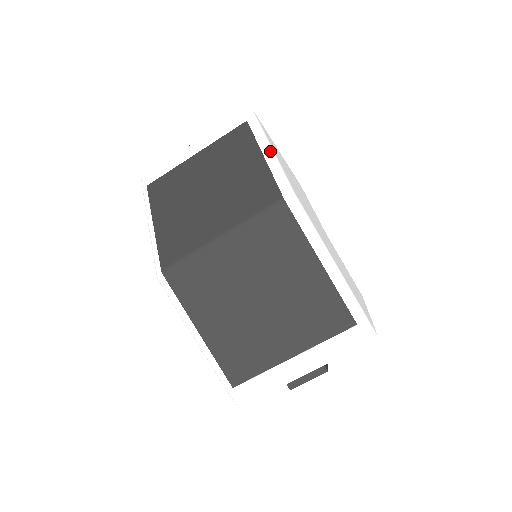
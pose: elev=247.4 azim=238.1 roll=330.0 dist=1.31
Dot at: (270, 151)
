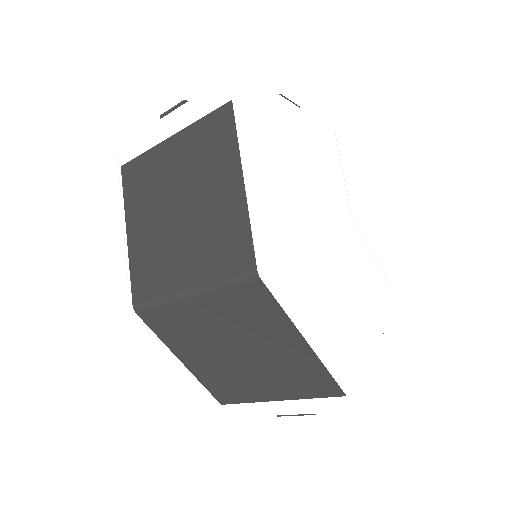
Dot at: (254, 174)
